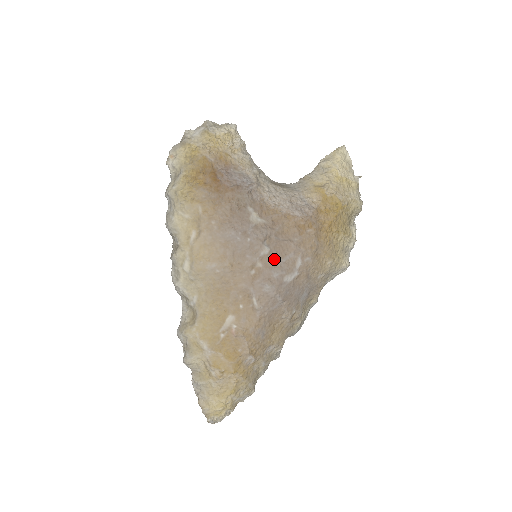
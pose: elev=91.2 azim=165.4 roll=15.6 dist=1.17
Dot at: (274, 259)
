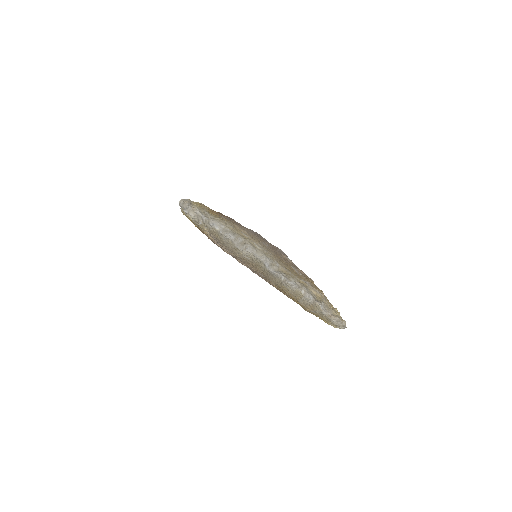
Dot at: occluded
